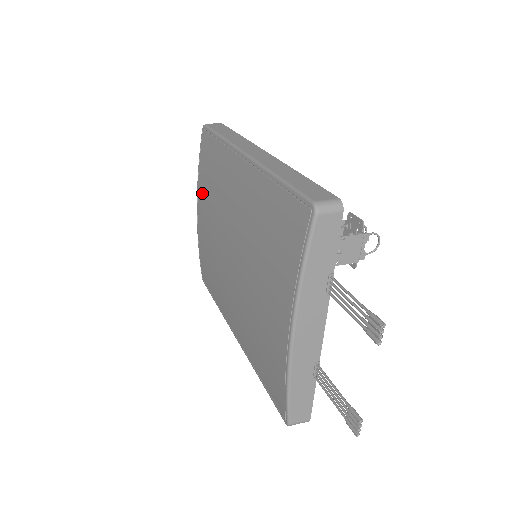
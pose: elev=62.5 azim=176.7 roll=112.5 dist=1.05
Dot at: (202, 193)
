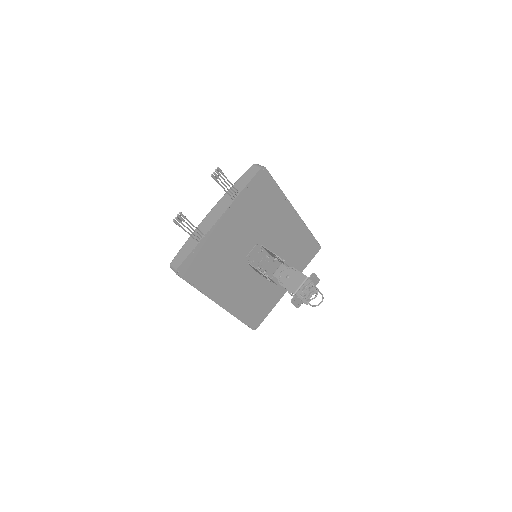
Dot at: occluded
